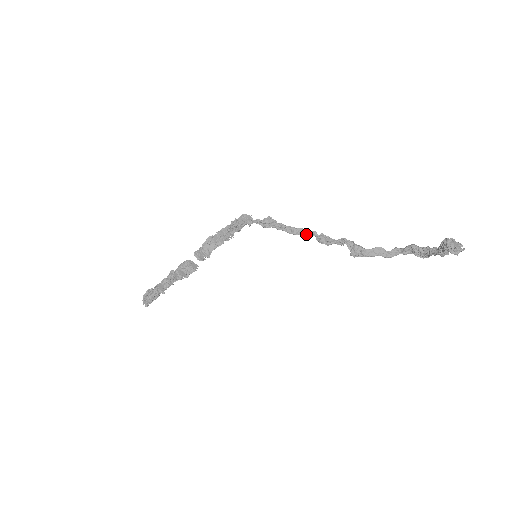
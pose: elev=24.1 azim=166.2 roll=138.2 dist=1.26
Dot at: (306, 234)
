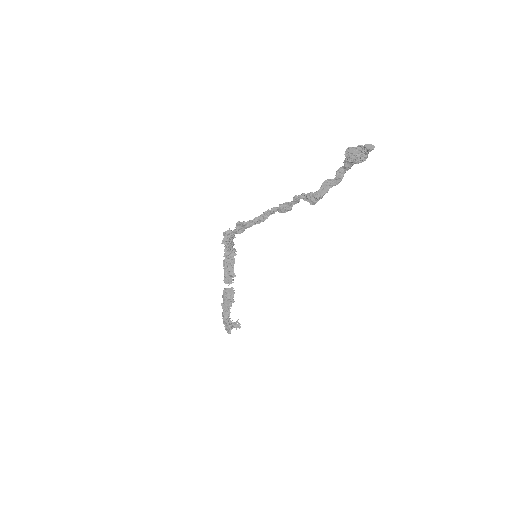
Dot at: (270, 214)
